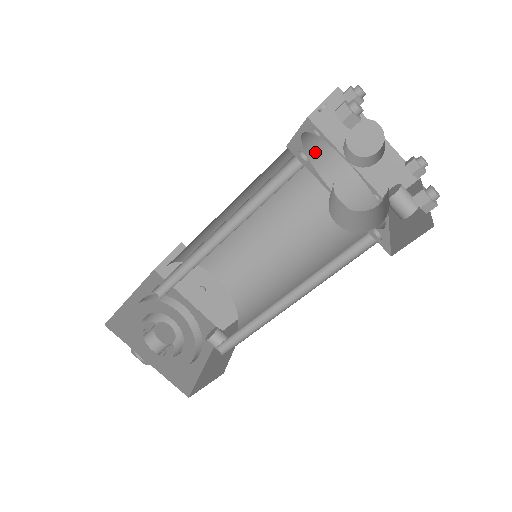
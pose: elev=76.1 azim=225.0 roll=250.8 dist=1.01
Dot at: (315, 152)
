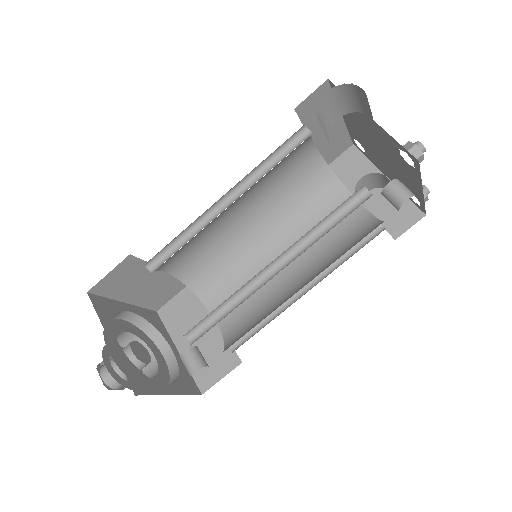
Dot at: (328, 187)
